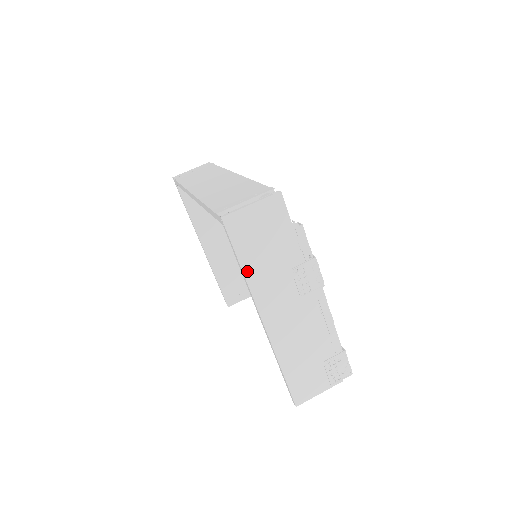
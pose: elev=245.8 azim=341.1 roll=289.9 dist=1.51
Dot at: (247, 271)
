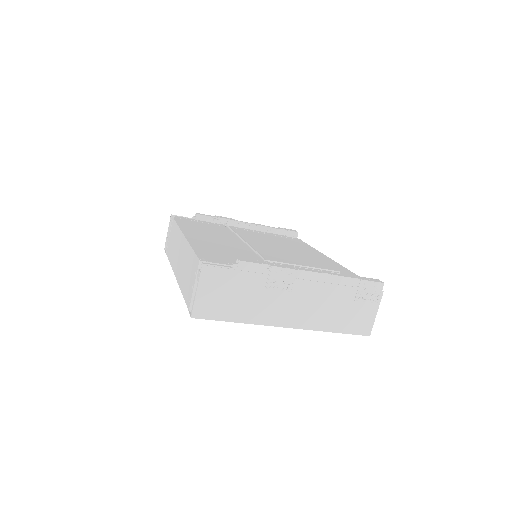
Dot at: (242, 320)
